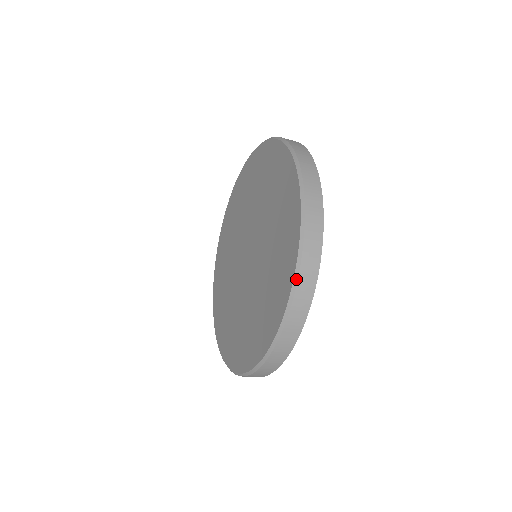
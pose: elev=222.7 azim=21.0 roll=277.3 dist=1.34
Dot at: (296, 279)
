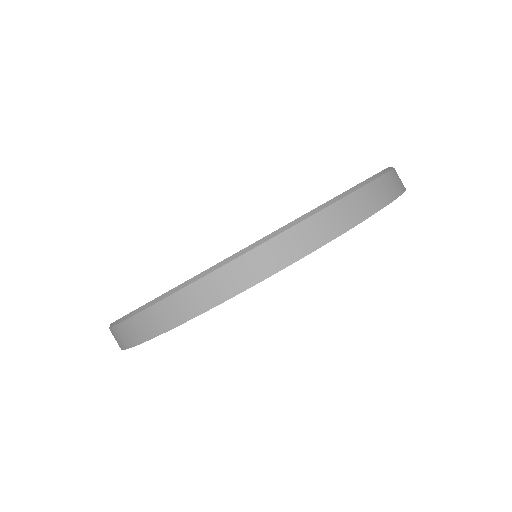
Dot at: (377, 176)
